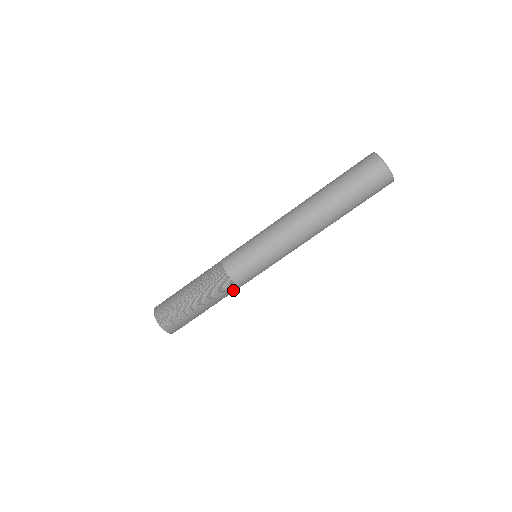
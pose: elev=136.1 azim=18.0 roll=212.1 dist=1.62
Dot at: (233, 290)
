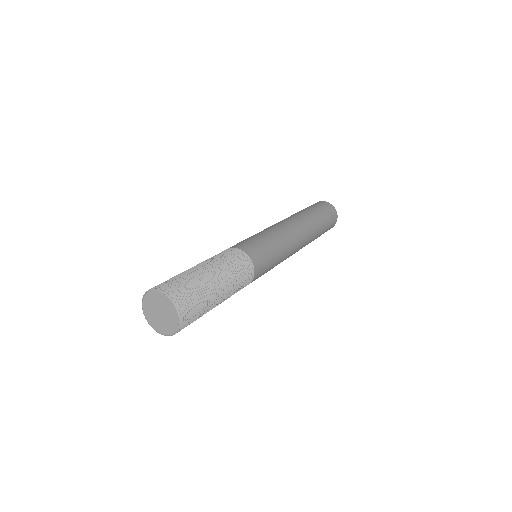
Dot at: (247, 278)
